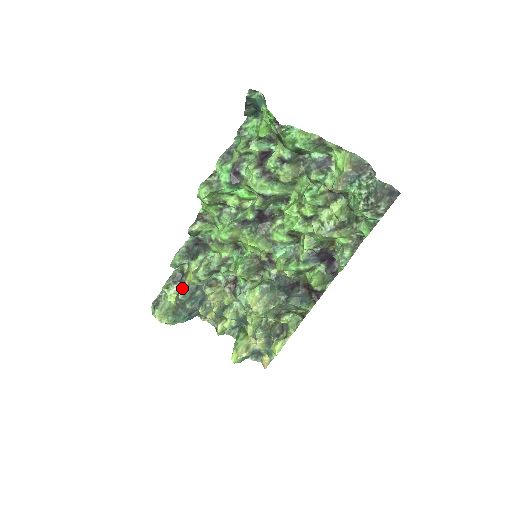
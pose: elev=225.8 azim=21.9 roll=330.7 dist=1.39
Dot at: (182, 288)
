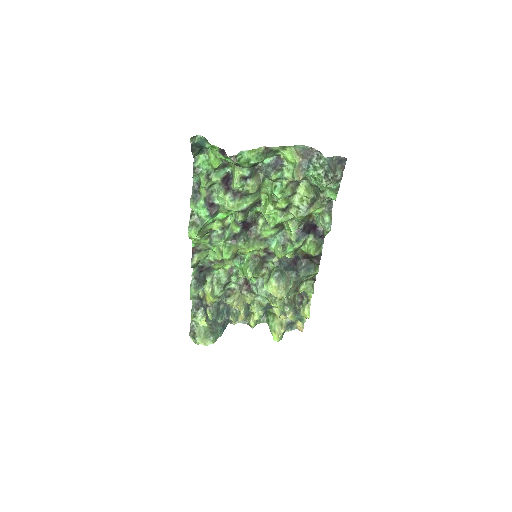
Dot at: (207, 311)
